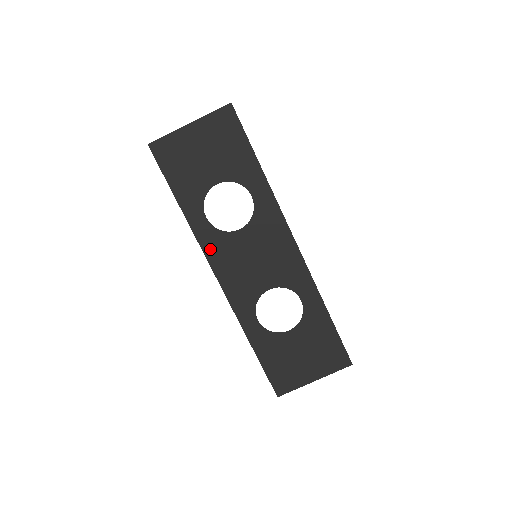
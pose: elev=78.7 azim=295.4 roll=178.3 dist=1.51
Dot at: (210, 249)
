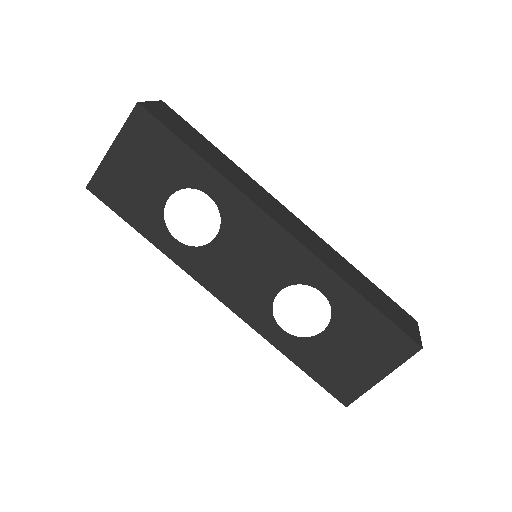
Dot at: (196, 271)
